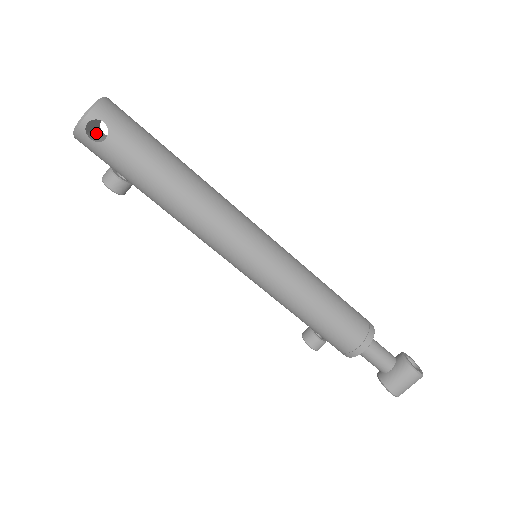
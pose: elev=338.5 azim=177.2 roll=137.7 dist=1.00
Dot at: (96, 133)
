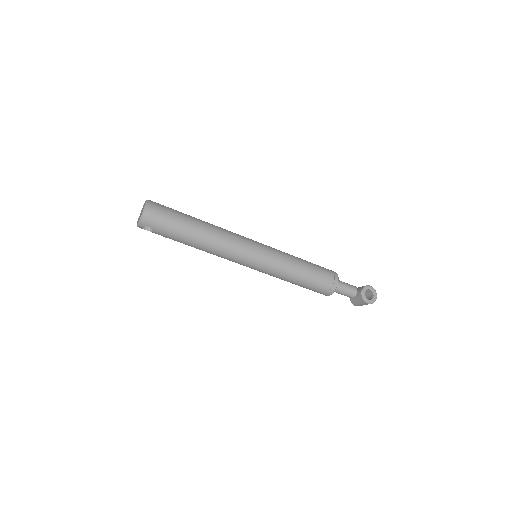
Dot at: occluded
